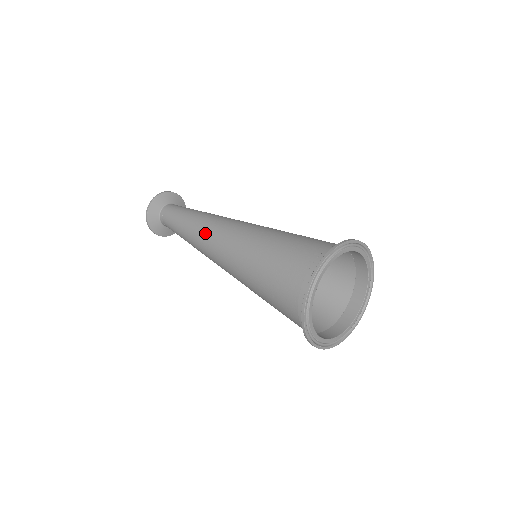
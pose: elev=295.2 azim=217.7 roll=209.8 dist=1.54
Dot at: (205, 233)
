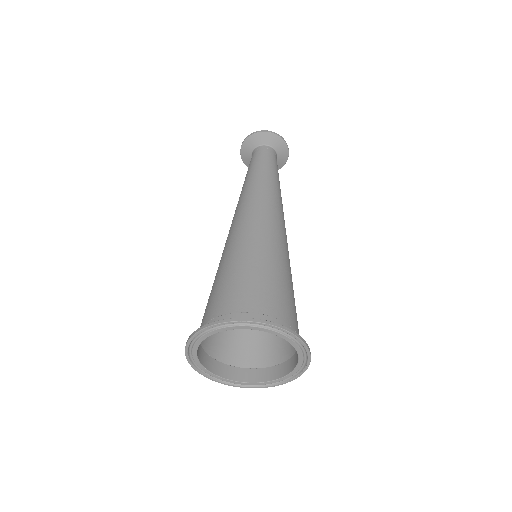
Dot at: (250, 197)
